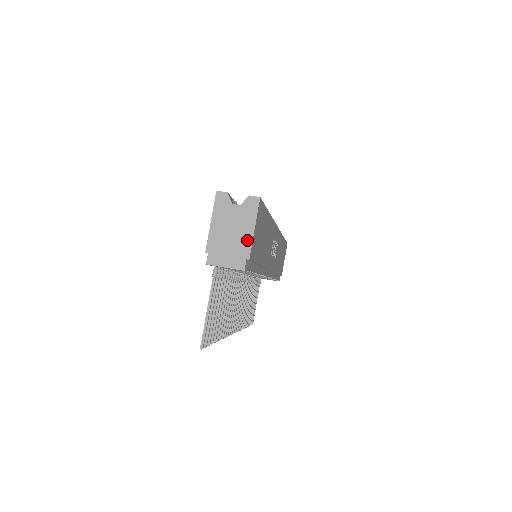
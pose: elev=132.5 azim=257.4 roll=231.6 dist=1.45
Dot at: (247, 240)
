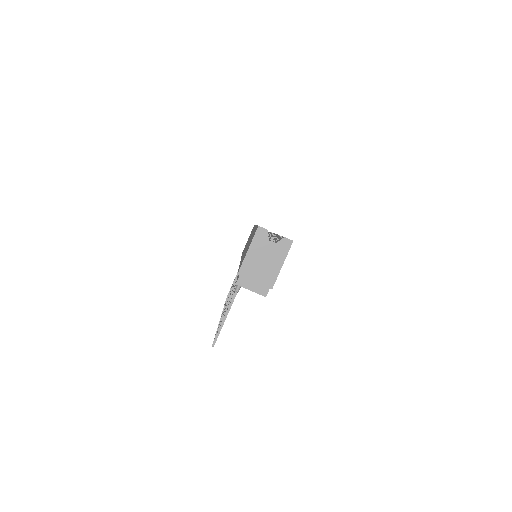
Dot at: (274, 273)
